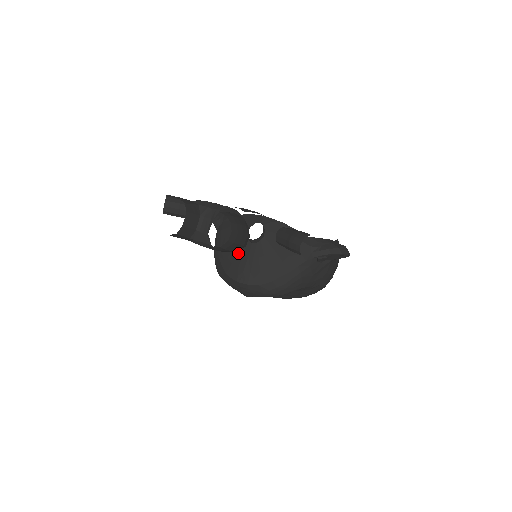
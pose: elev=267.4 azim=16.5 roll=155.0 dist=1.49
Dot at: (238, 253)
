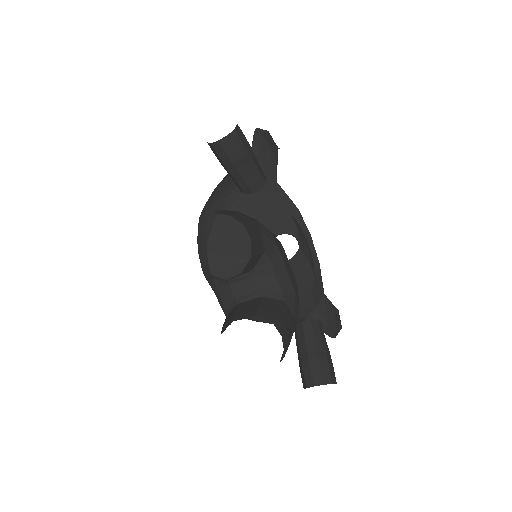
Dot at: (242, 243)
